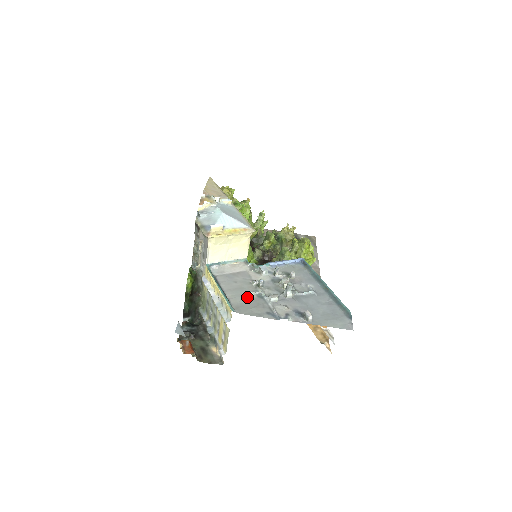
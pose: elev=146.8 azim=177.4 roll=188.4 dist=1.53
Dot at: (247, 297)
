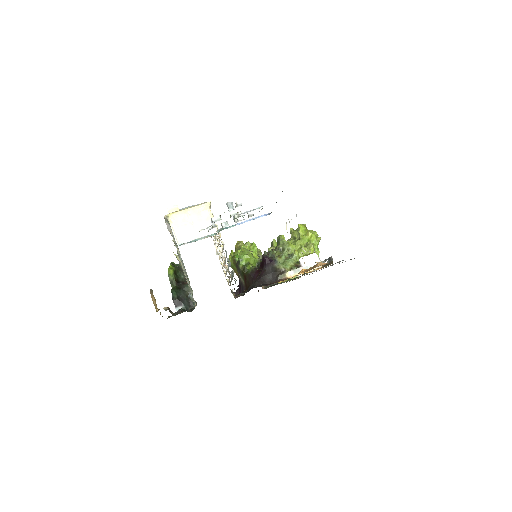
Dot at: occluded
